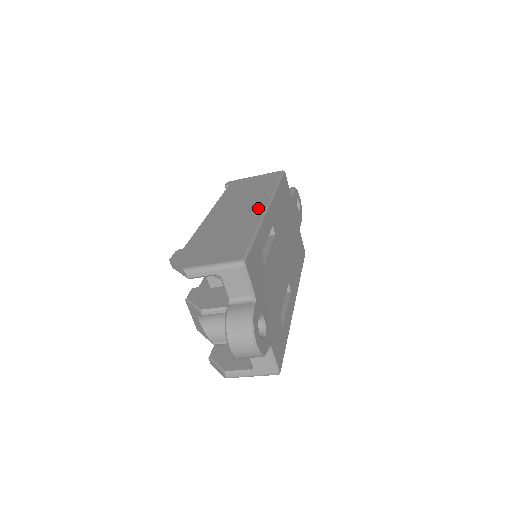
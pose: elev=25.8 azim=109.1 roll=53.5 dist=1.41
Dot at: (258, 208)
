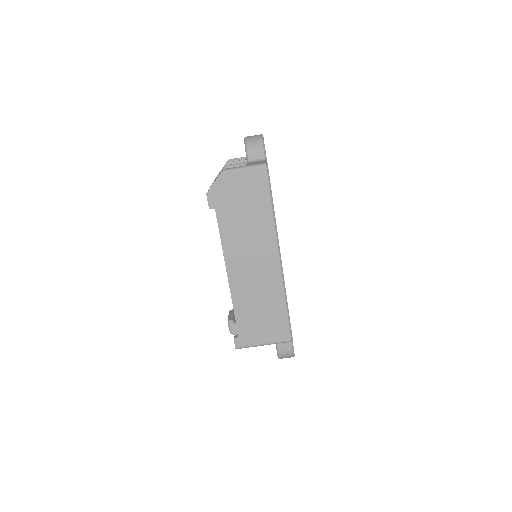
Dot at: occluded
